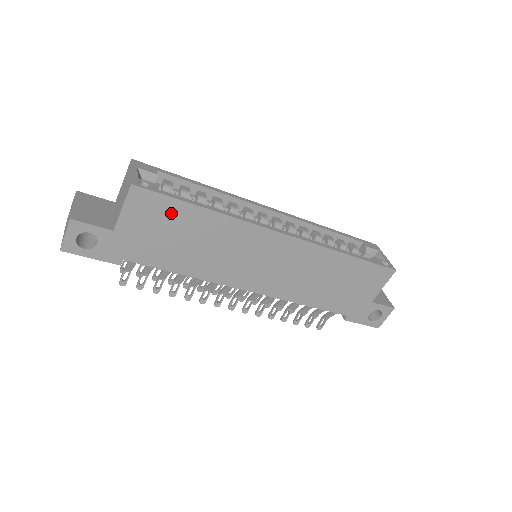
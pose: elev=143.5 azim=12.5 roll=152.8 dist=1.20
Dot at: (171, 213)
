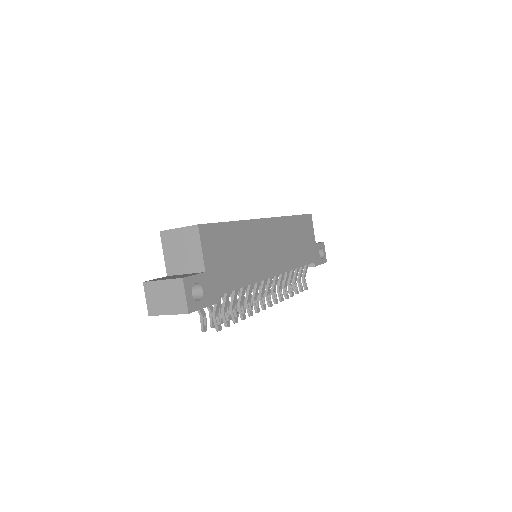
Dot at: (222, 236)
